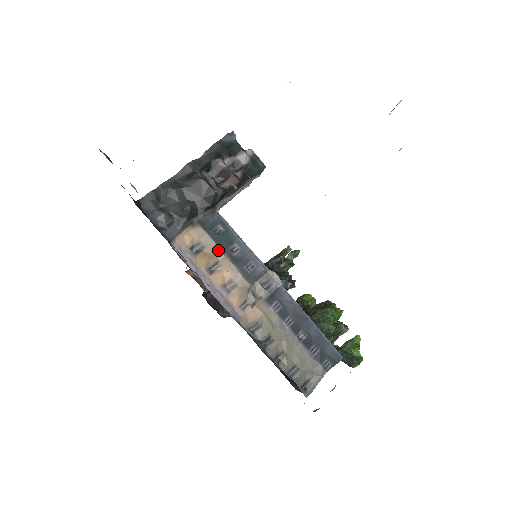
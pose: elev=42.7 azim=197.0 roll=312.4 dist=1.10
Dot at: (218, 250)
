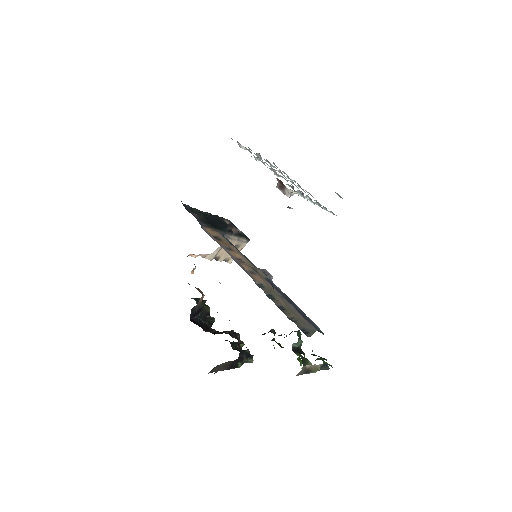
Dot at: (230, 244)
